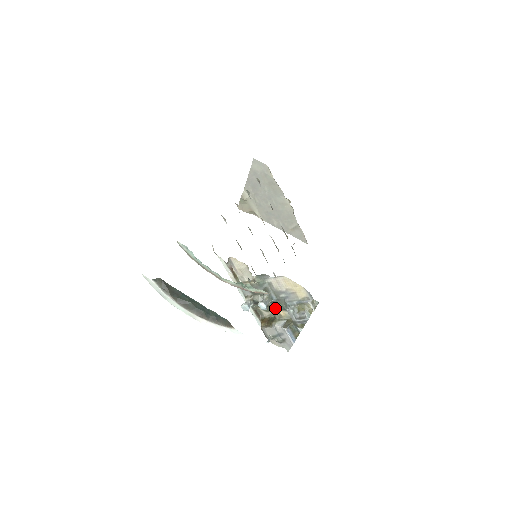
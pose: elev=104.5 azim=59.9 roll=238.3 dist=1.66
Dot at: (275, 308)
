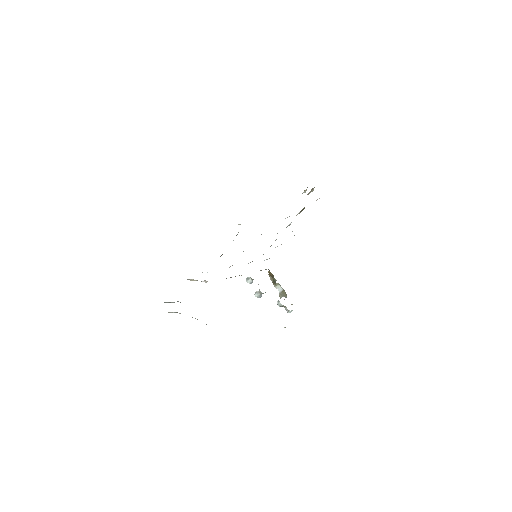
Dot at: occluded
